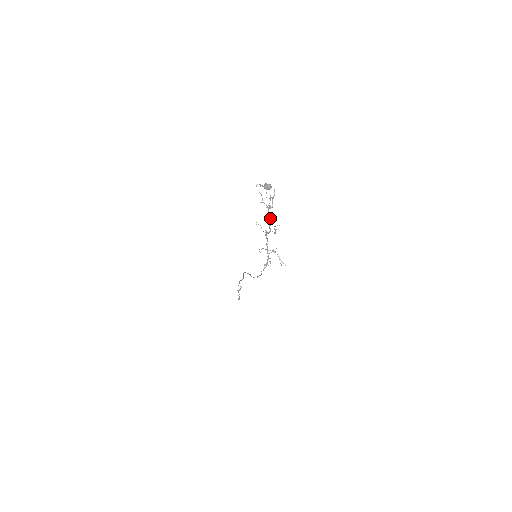
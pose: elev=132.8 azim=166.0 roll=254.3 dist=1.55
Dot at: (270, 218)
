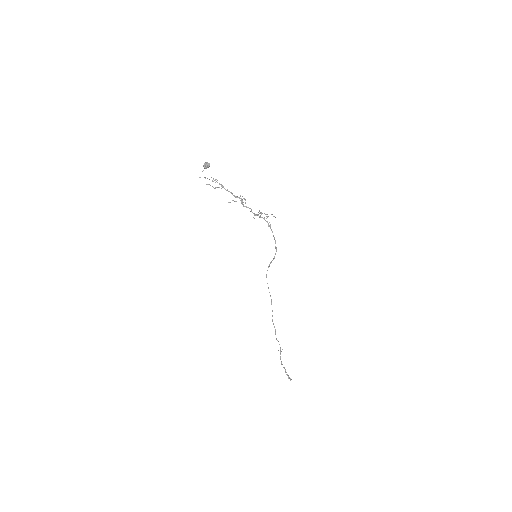
Dot at: (231, 193)
